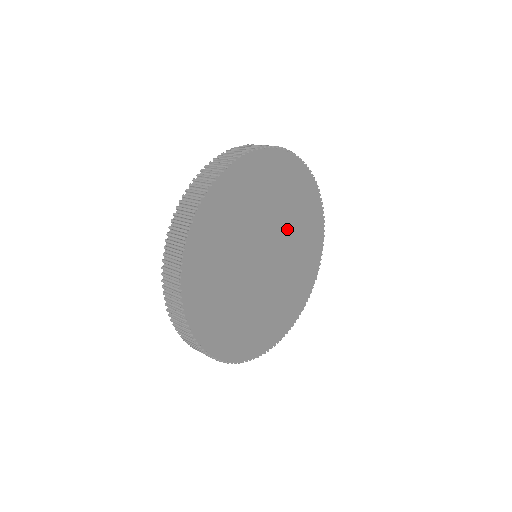
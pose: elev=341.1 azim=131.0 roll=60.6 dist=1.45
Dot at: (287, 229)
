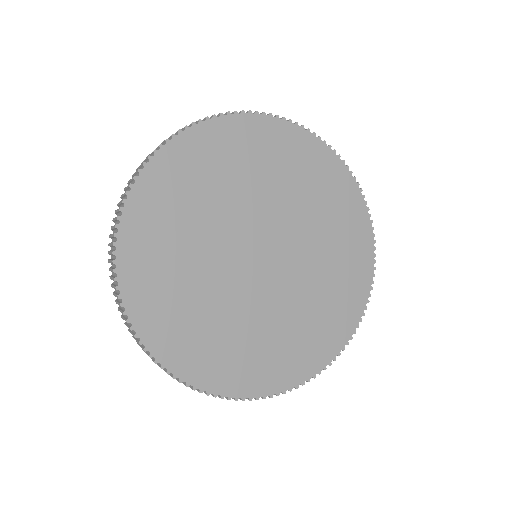
Dot at: (295, 216)
